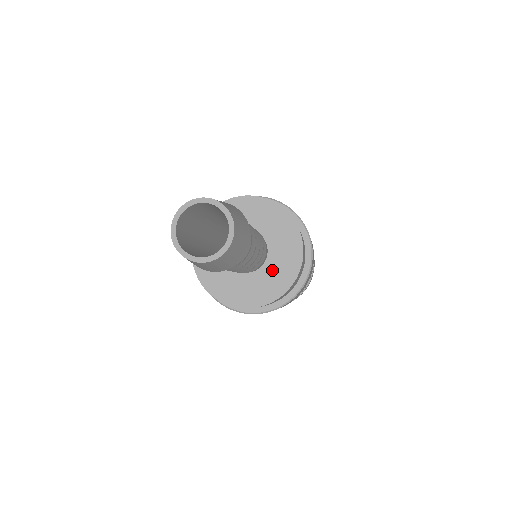
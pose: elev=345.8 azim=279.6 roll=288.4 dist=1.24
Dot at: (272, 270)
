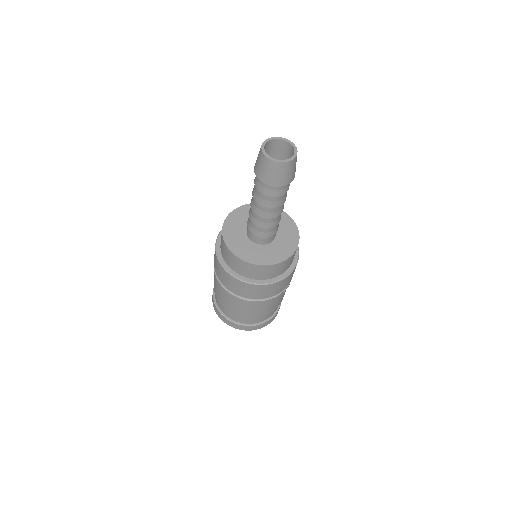
Dot at: (283, 237)
